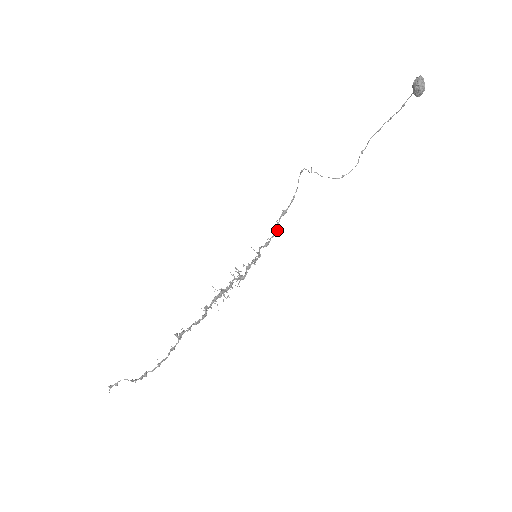
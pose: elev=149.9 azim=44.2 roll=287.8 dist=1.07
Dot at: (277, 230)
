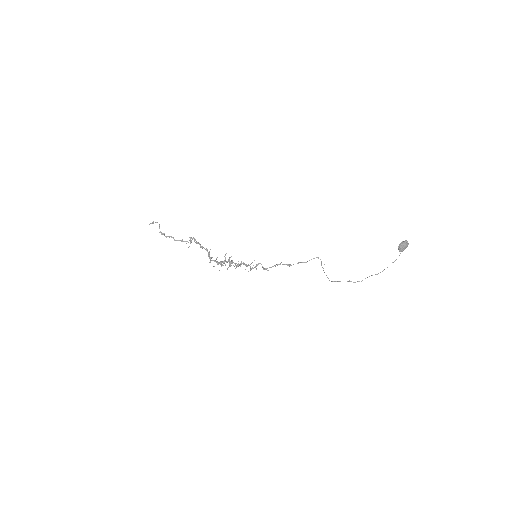
Dot at: (277, 265)
